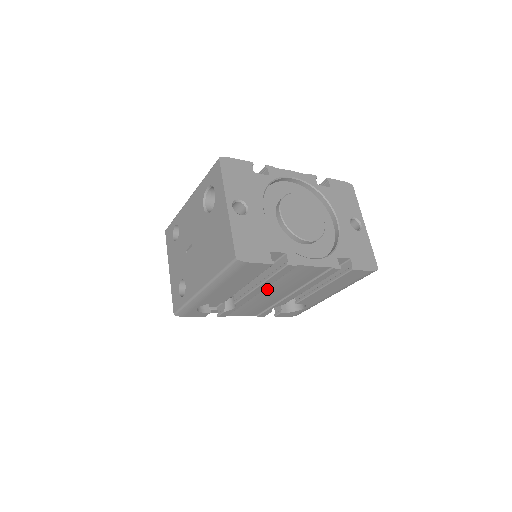
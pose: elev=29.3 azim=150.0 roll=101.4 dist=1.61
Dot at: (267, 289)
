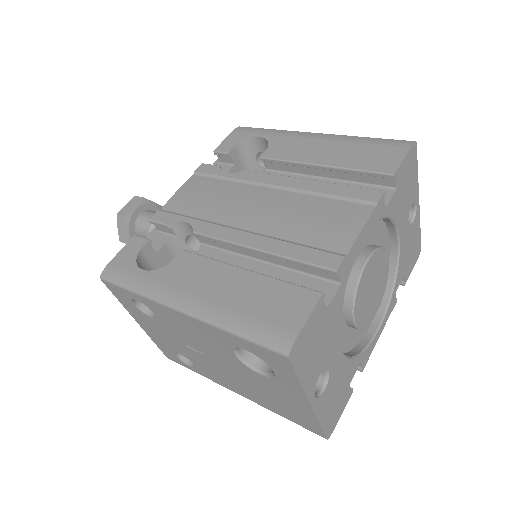
Dot at: occluded
